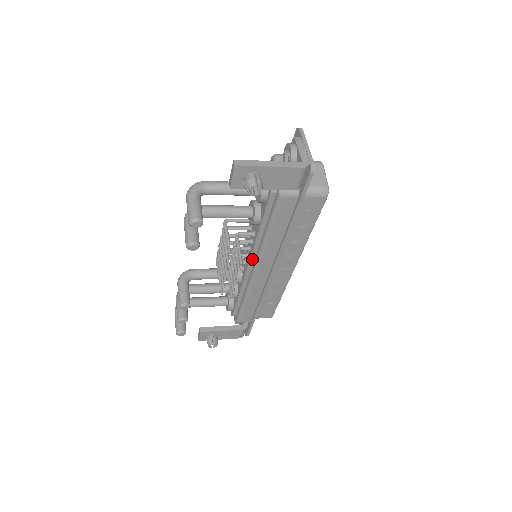
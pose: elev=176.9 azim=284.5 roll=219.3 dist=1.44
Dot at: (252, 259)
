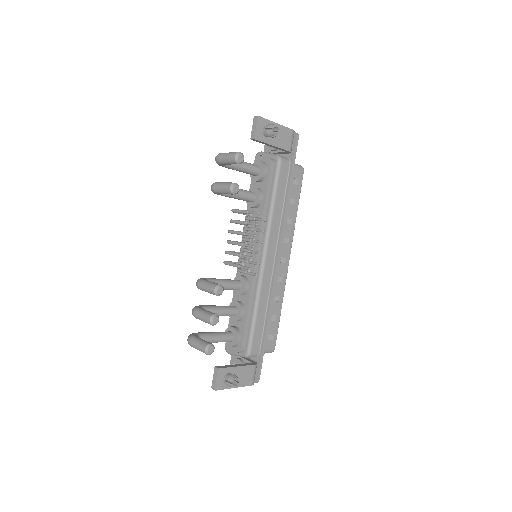
Dot at: (259, 247)
